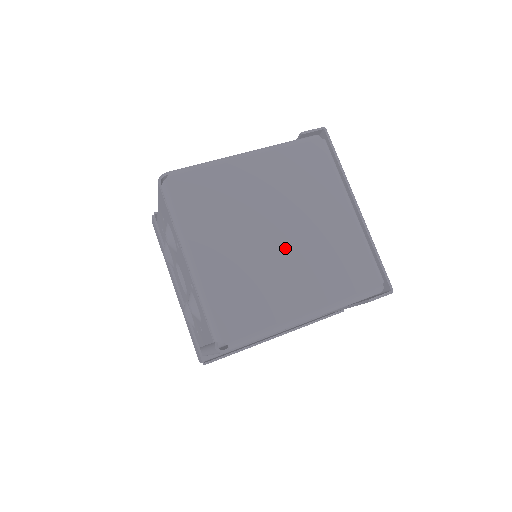
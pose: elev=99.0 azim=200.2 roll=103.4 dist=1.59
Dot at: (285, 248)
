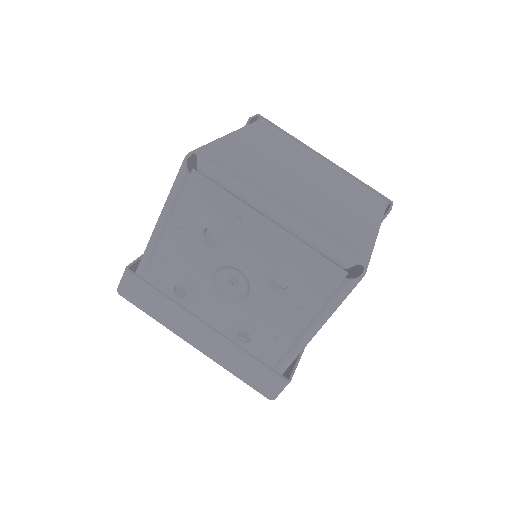
Dot at: (320, 188)
